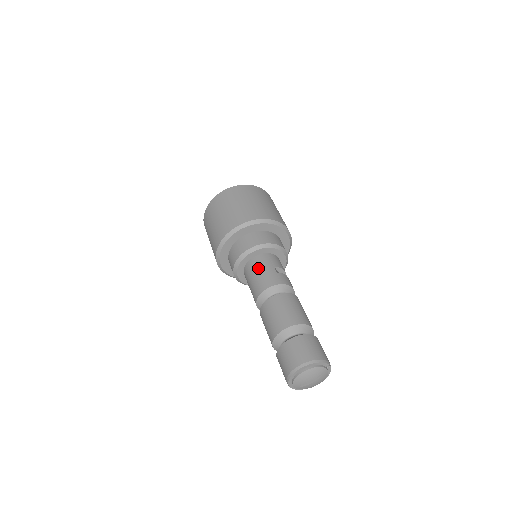
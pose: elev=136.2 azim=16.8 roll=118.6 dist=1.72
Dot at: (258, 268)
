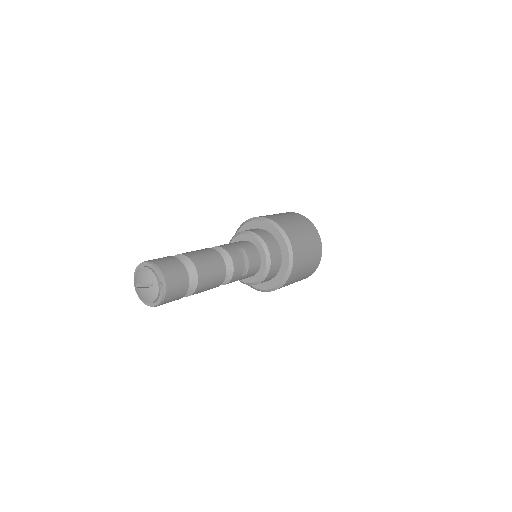
Dot at: (234, 242)
